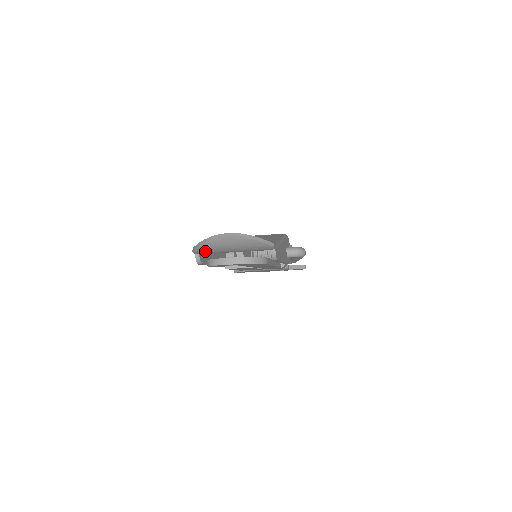
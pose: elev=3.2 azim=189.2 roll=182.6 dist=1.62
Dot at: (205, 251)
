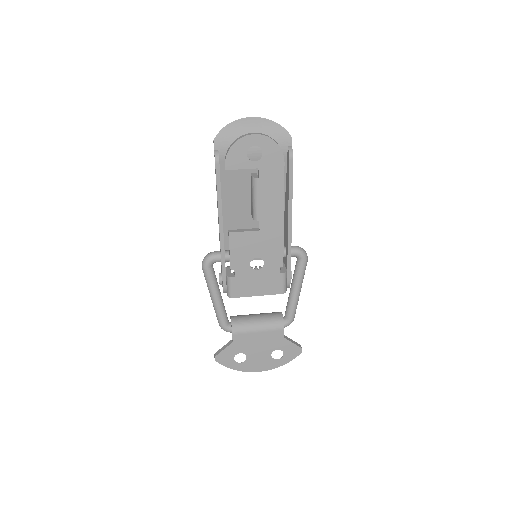
Dot at: (226, 141)
